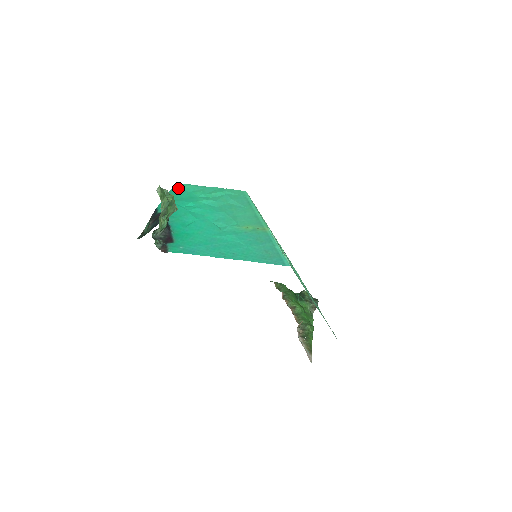
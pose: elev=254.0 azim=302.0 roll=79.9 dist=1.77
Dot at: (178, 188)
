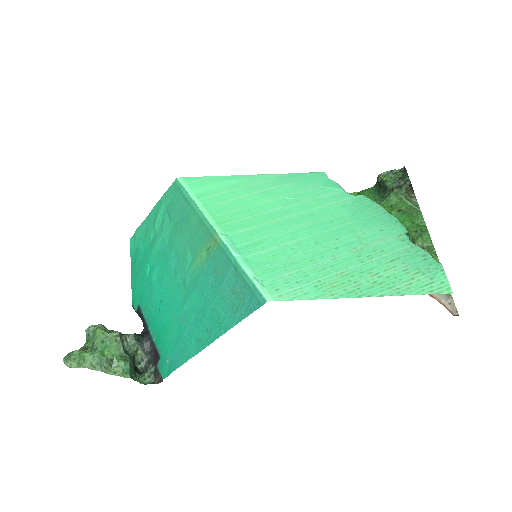
Dot at: (133, 247)
